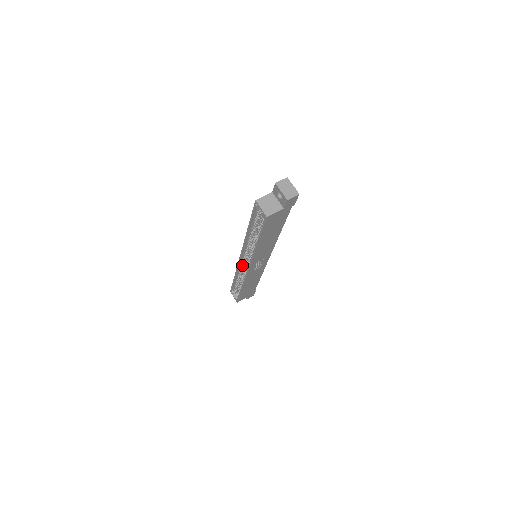
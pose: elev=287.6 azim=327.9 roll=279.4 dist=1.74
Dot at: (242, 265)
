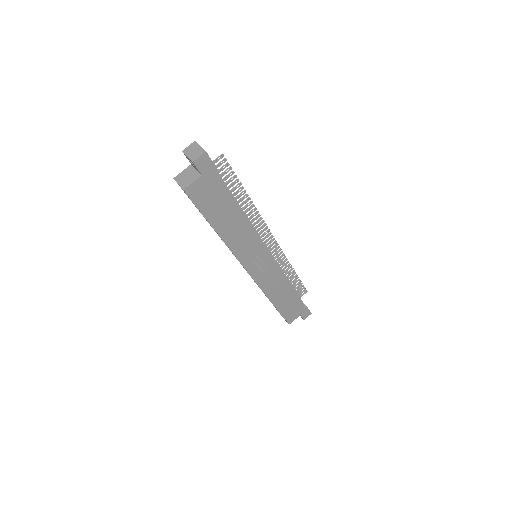
Dot at: occluded
